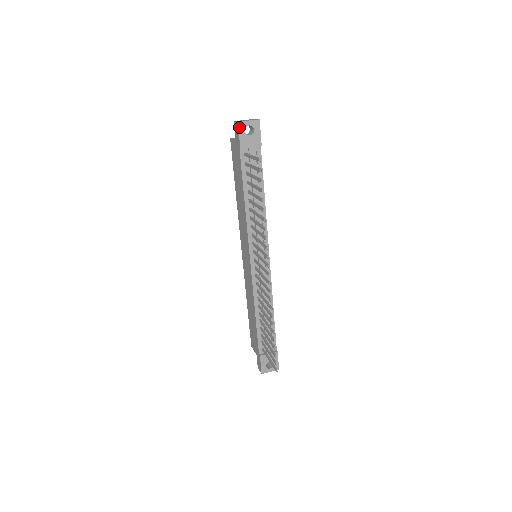
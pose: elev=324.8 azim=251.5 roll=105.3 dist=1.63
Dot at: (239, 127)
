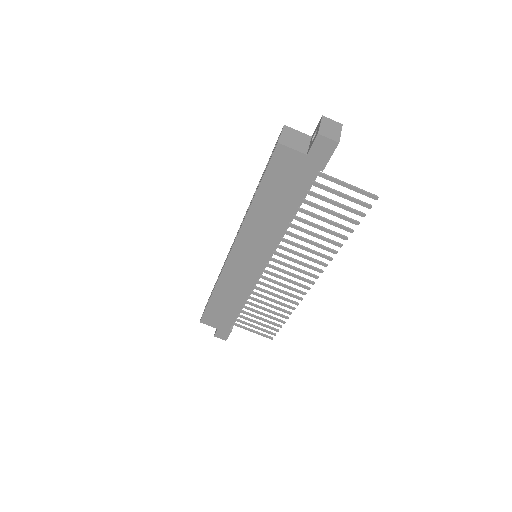
Dot at: occluded
